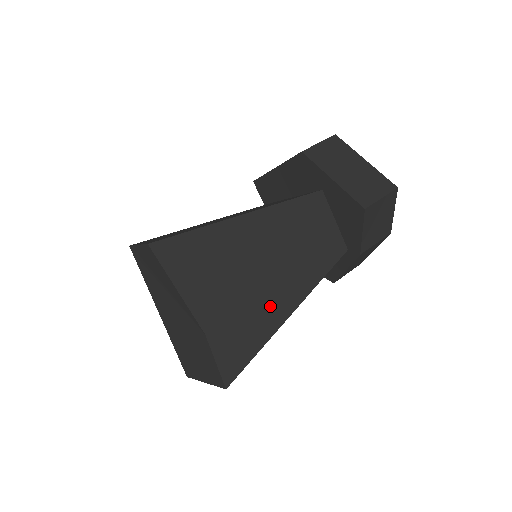
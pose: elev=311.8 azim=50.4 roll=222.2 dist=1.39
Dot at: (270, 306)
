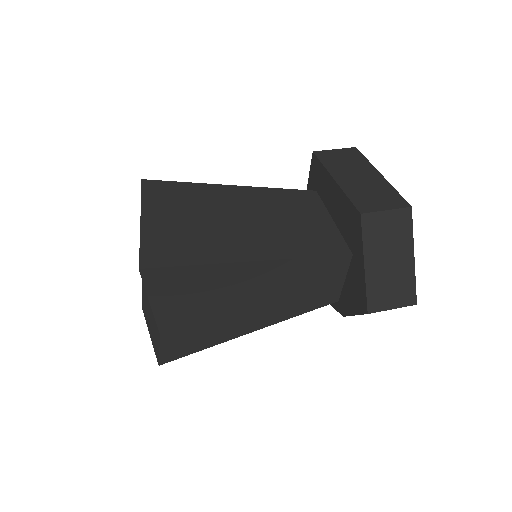
Dot at: (233, 326)
